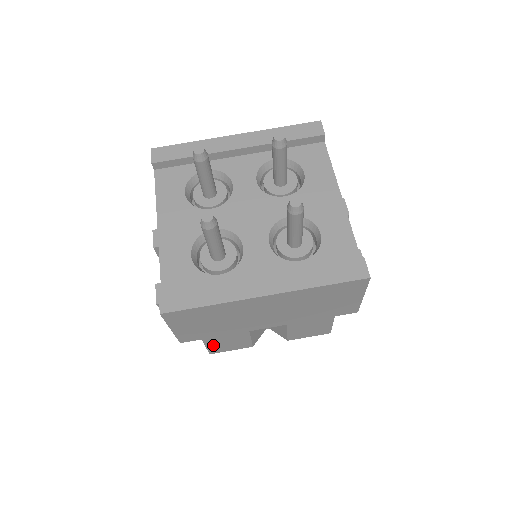
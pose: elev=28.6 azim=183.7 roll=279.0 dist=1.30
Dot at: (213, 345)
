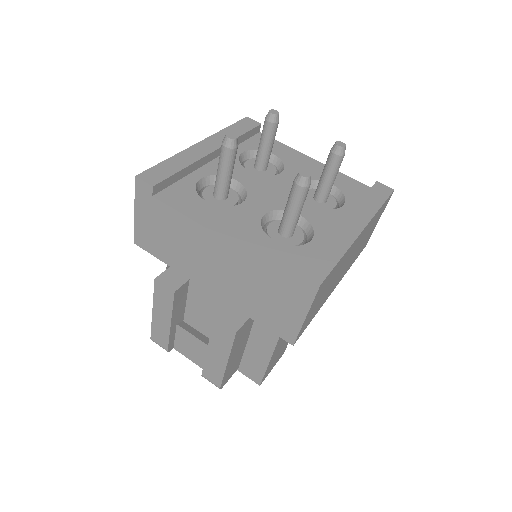
Dot at: (270, 364)
